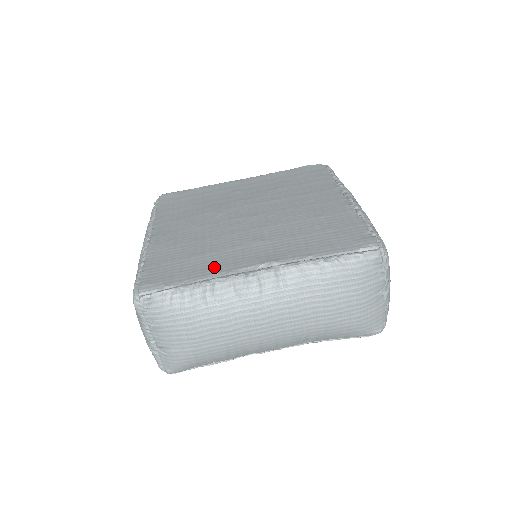
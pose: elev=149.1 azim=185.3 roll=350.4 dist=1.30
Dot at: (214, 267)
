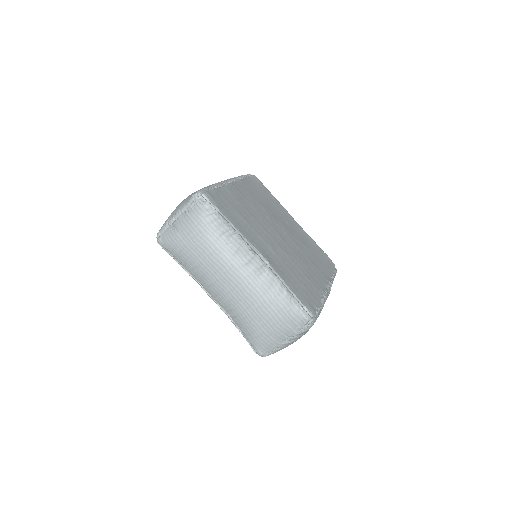
Dot at: (243, 229)
